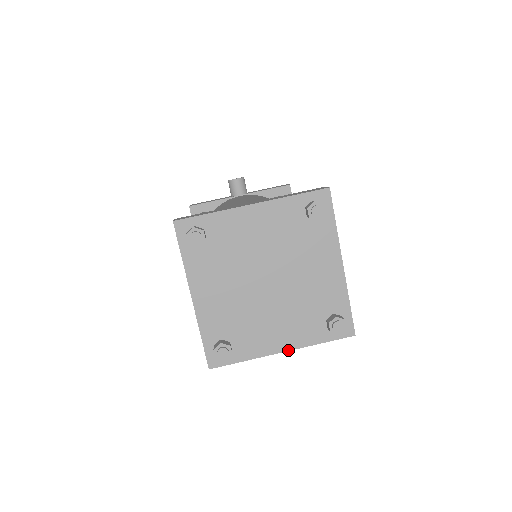
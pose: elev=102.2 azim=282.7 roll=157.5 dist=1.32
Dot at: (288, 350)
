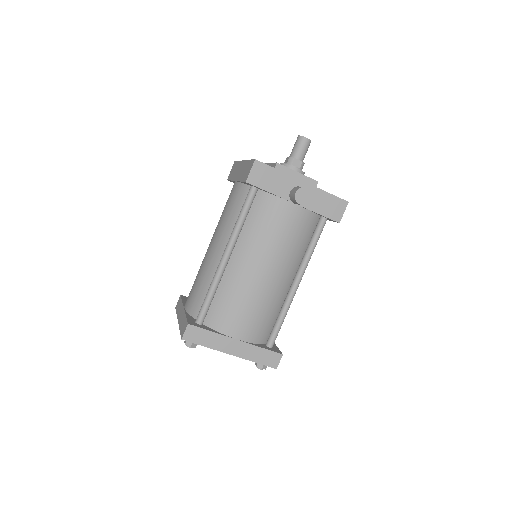
Dot at: occluded
